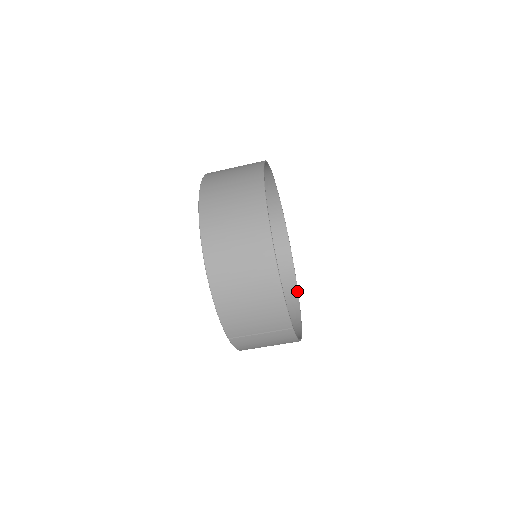
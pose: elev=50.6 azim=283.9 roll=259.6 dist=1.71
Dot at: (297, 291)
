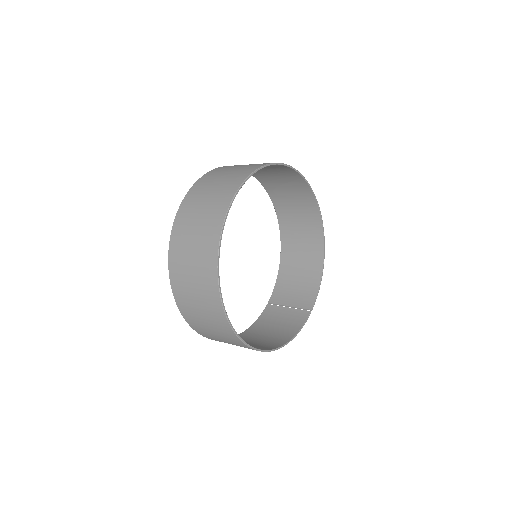
Dot at: (309, 188)
